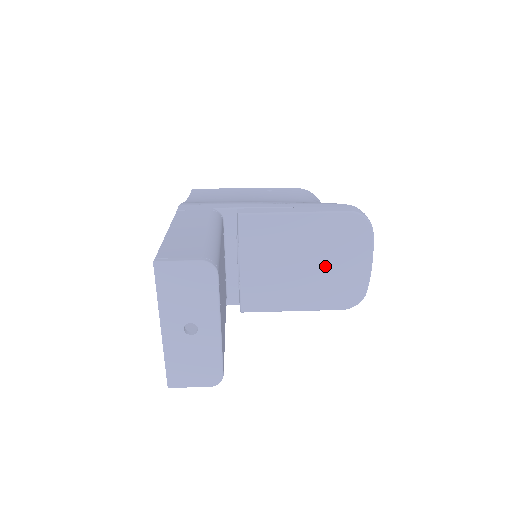
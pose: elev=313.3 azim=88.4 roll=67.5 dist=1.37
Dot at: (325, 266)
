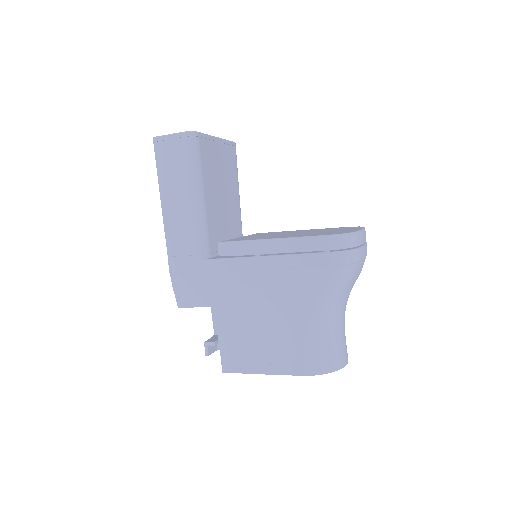
Dot at: (315, 232)
